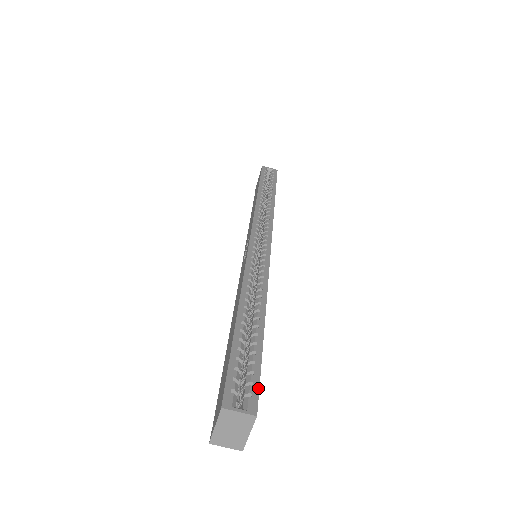
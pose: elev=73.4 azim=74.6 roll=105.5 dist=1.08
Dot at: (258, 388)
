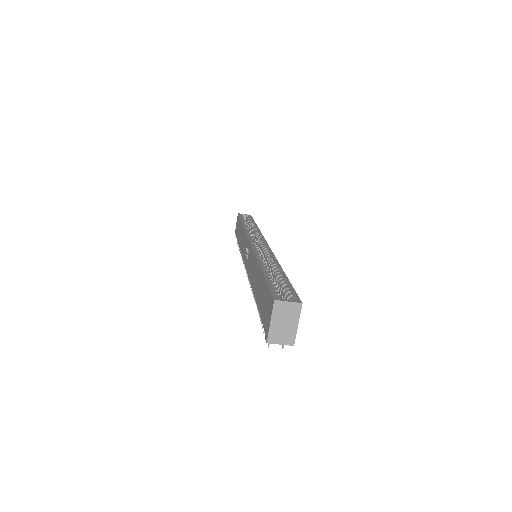
Dot at: (296, 293)
